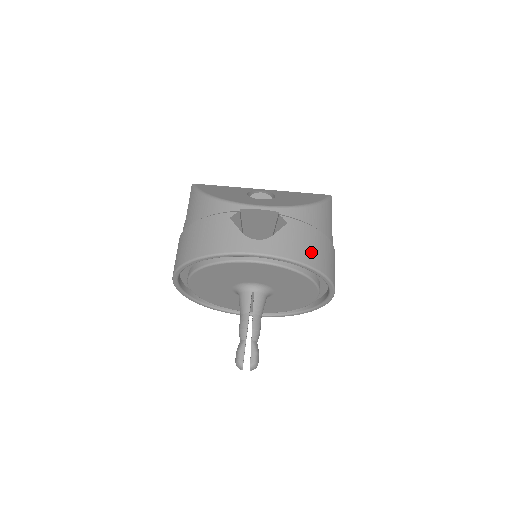
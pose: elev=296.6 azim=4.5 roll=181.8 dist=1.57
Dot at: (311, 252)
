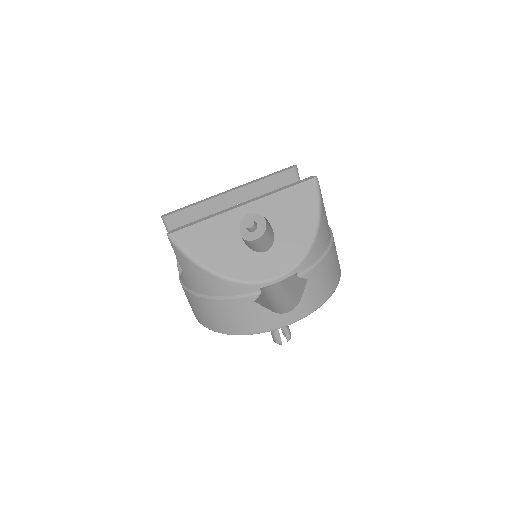
Dot at: (329, 282)
